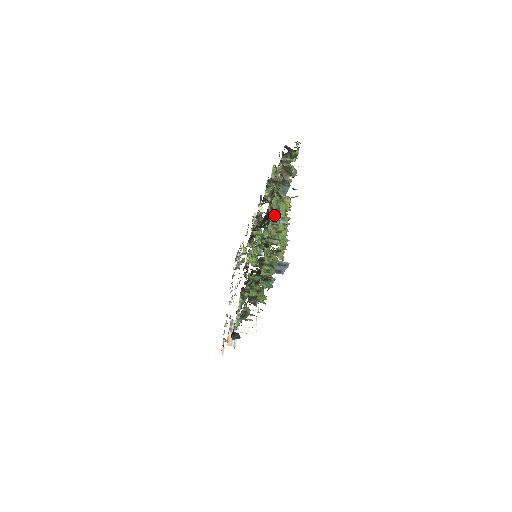
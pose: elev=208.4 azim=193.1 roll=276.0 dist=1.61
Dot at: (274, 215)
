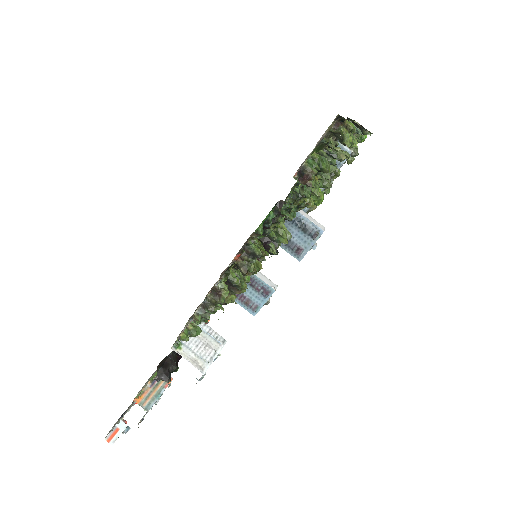
Dot at: occluded
